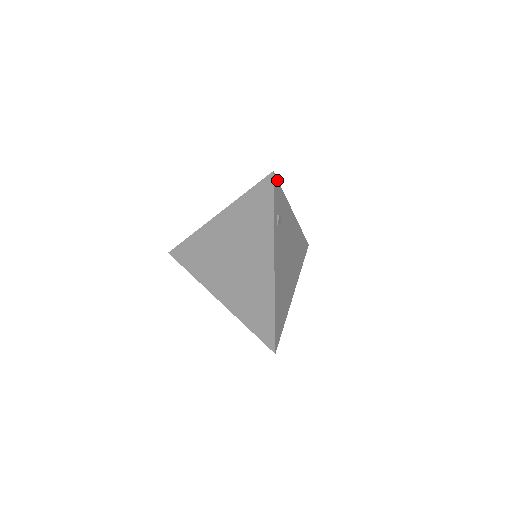
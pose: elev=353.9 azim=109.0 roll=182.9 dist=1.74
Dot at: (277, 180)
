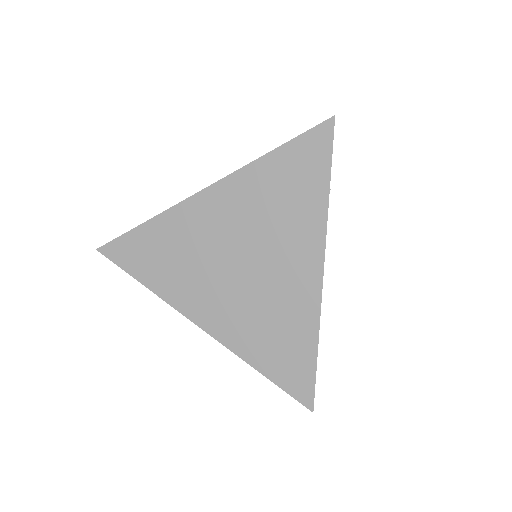
Dot at: occluded
